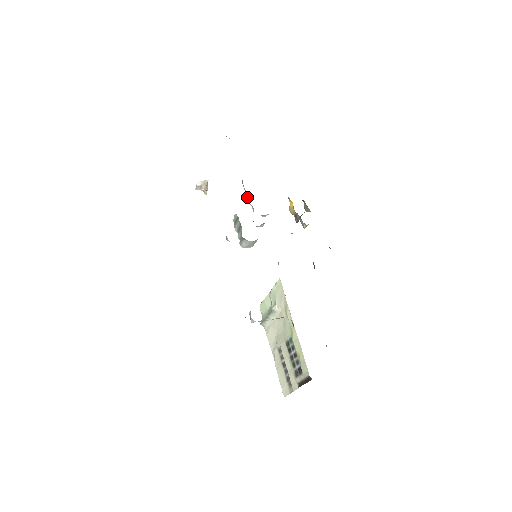
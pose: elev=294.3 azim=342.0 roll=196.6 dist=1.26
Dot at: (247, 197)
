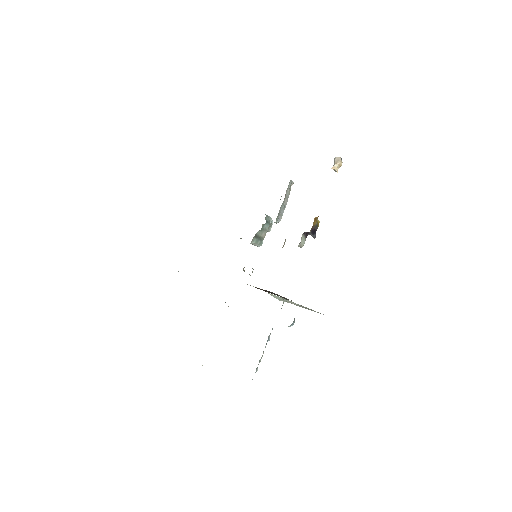
Dot at: occluded
